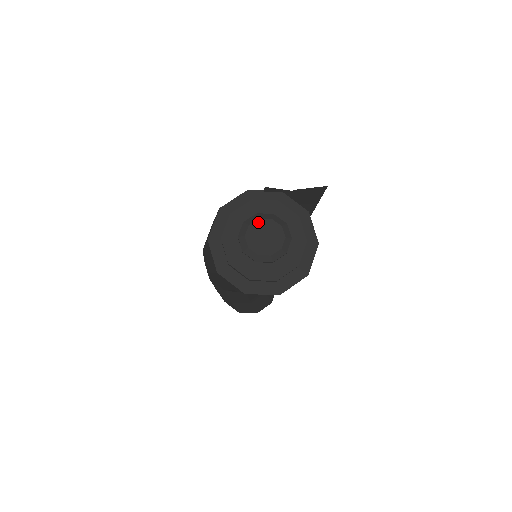
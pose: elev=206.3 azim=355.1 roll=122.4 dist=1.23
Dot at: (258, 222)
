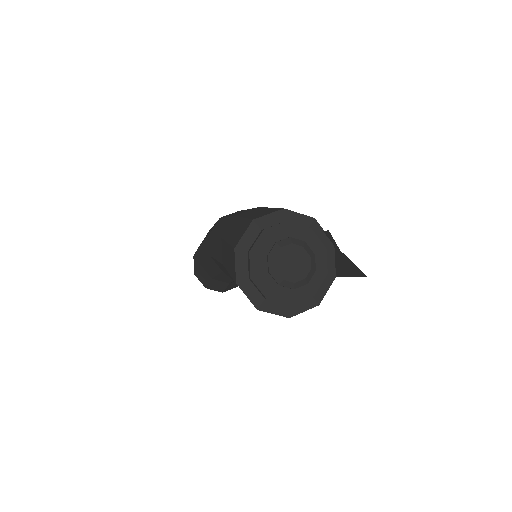
Dot at: (300, 248)
